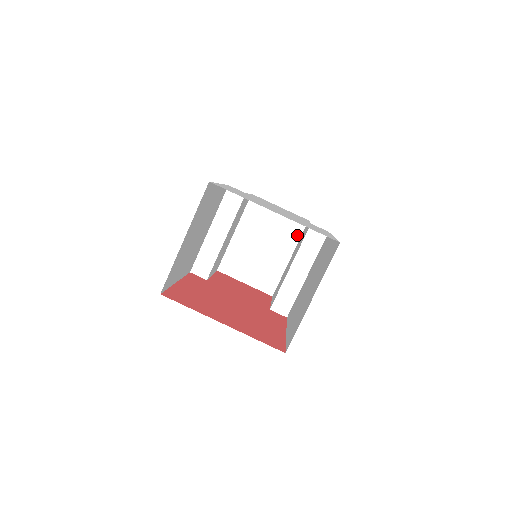
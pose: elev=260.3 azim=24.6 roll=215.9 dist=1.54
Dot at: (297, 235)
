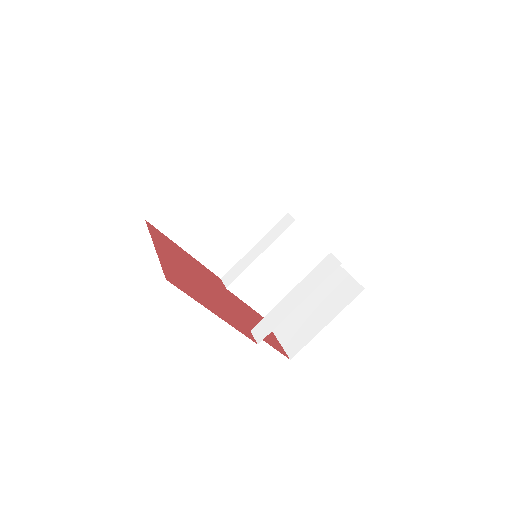
Dot at: (346, 301)
